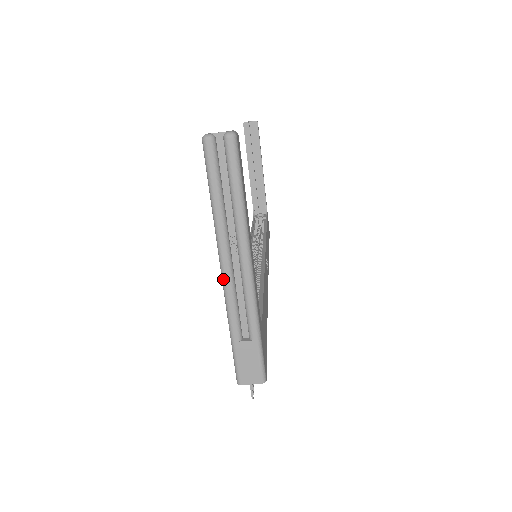
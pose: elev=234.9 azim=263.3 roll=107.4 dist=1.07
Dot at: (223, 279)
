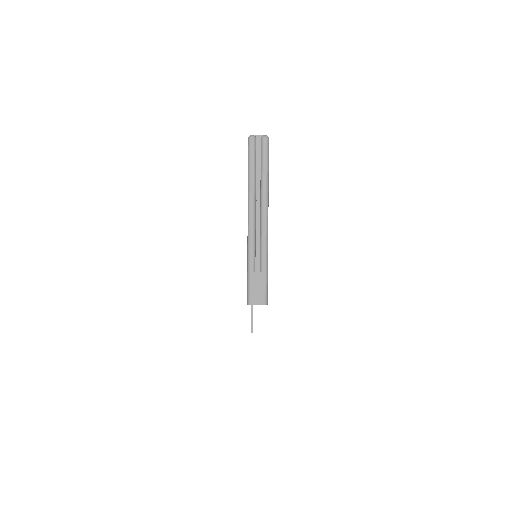
Dot at: (249, 227)
